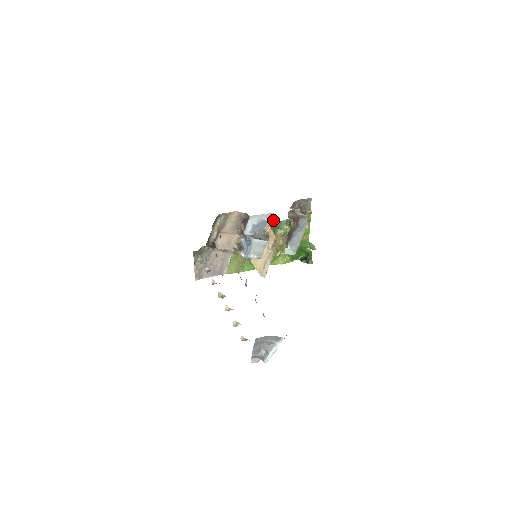
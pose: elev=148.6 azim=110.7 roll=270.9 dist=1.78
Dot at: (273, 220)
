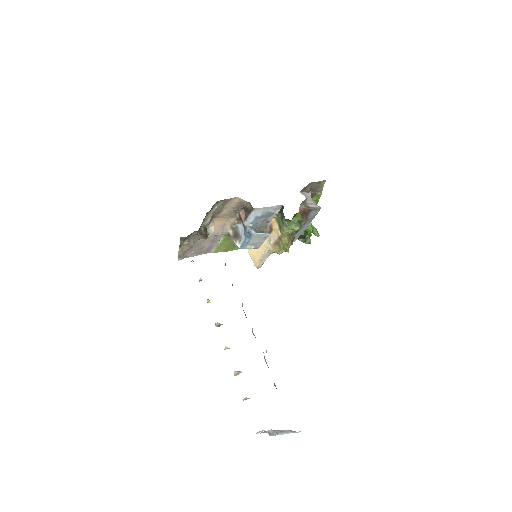
Dot at: occluded
